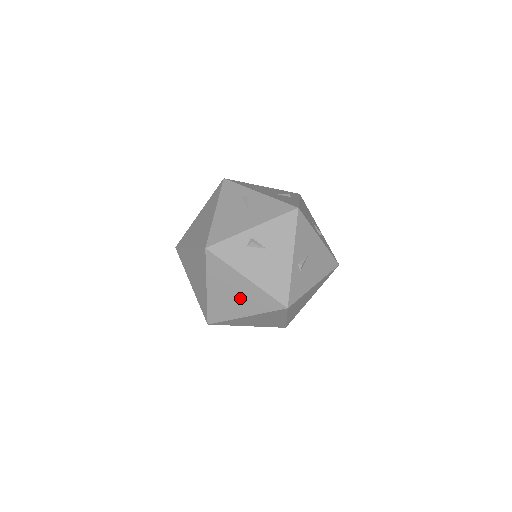
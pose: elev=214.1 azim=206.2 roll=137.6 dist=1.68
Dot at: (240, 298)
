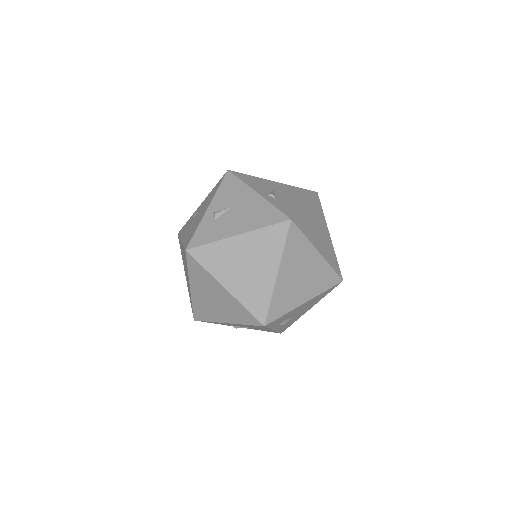
Dot at: (254, 261)
